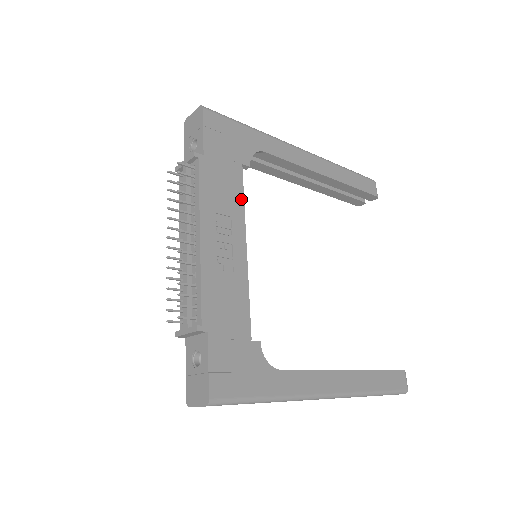
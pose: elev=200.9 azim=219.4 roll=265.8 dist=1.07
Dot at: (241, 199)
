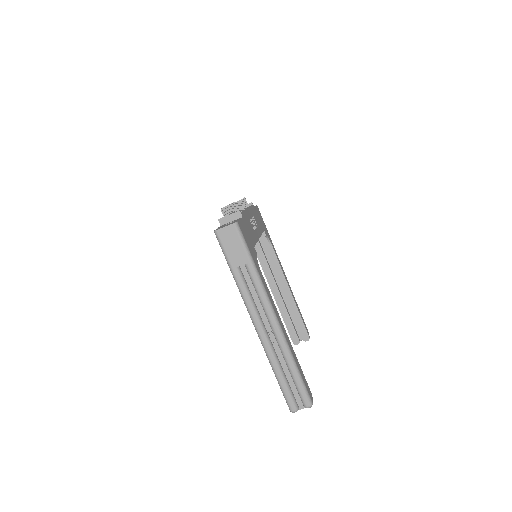
Dot at: (261, 232)
